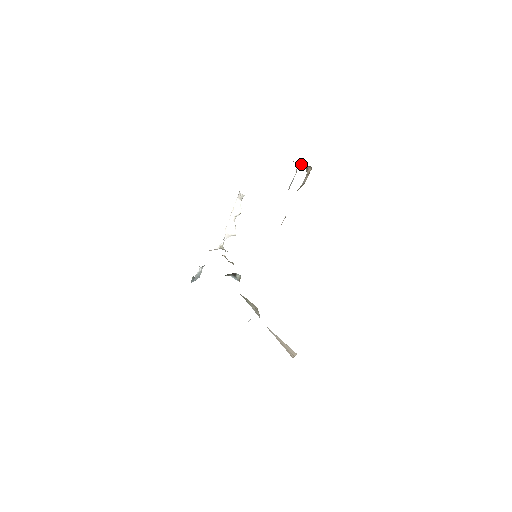
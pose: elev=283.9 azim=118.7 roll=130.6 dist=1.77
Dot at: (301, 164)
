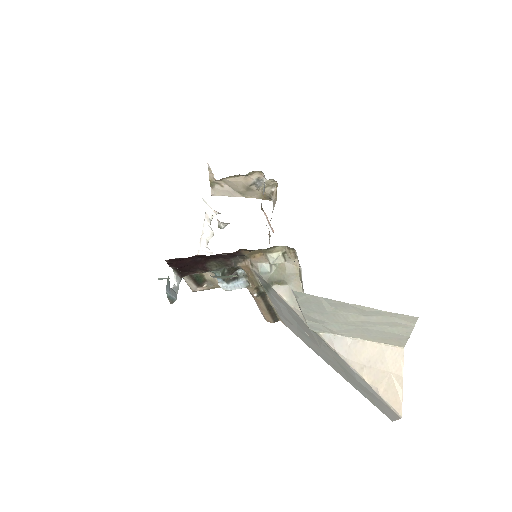
Dot at: occluded
